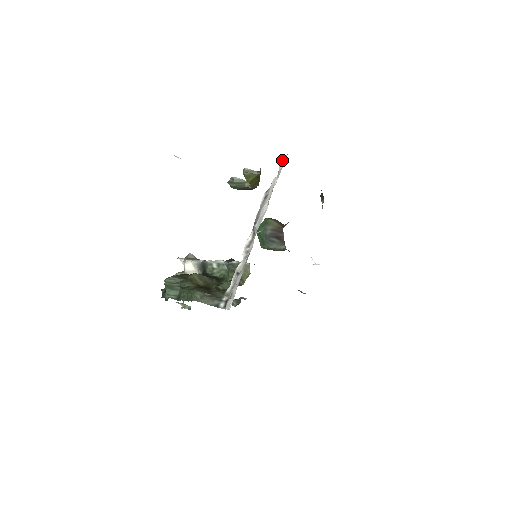
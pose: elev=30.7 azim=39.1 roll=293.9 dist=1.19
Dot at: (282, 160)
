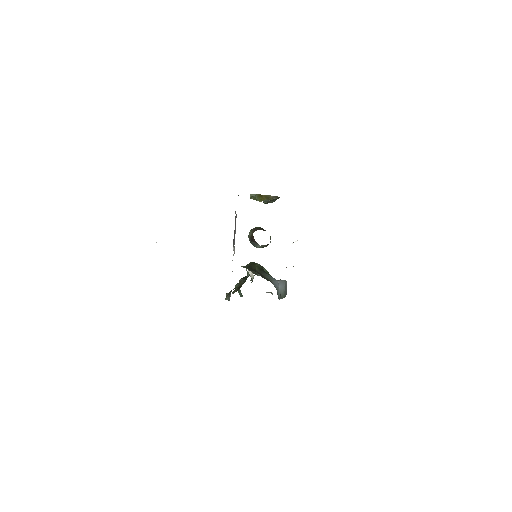
Dot at: occluded
